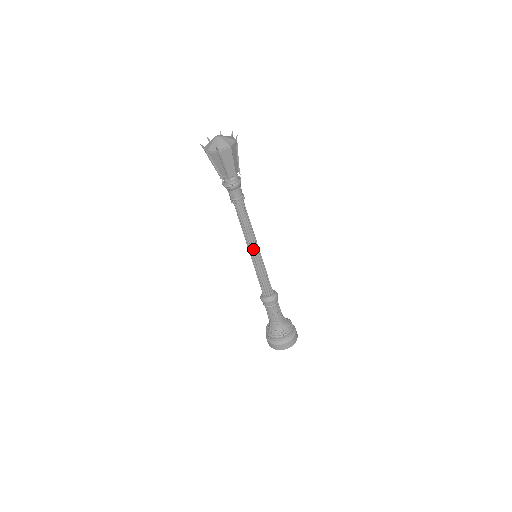
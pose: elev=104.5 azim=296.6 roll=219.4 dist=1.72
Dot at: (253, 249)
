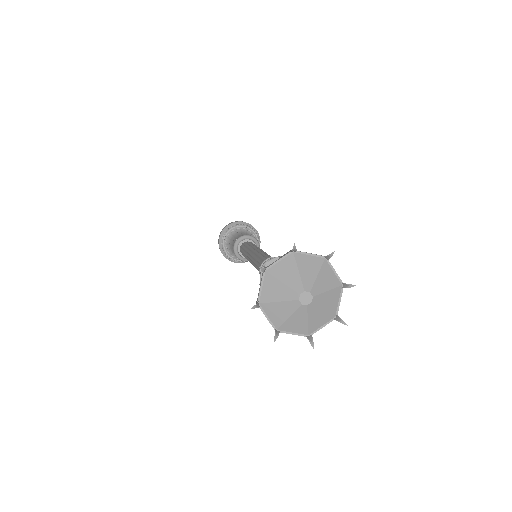
Dot at: occluded
